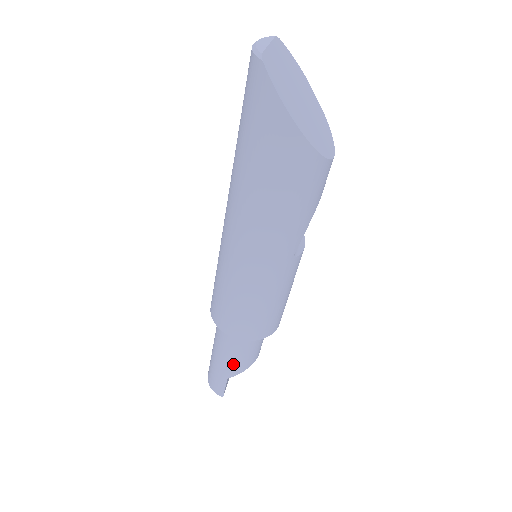
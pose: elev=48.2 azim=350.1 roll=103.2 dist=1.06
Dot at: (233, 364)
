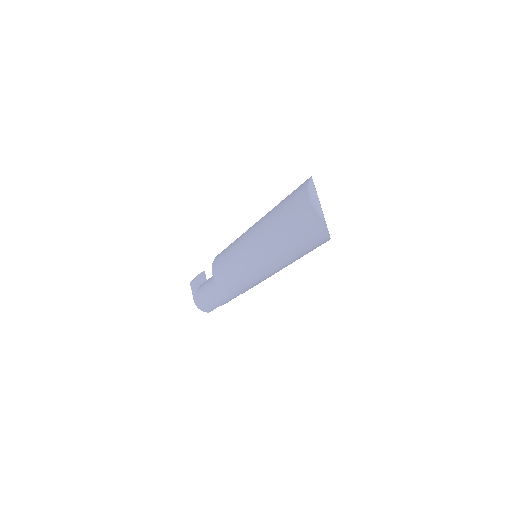
Dot at: occluded
